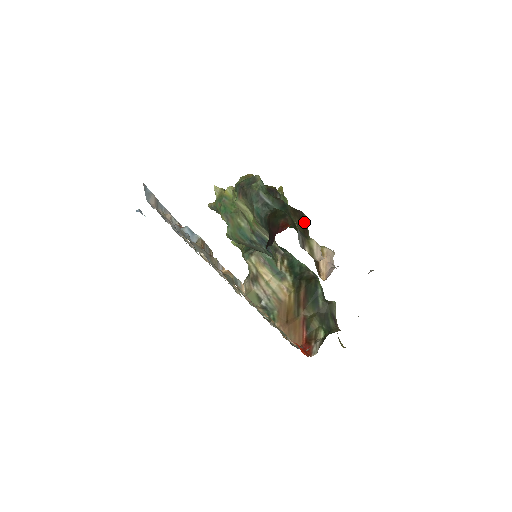
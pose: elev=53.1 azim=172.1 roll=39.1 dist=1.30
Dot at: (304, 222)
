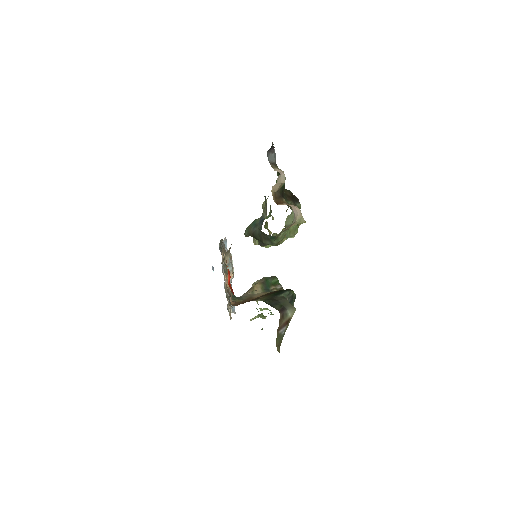
Dot at: (295, 201)
